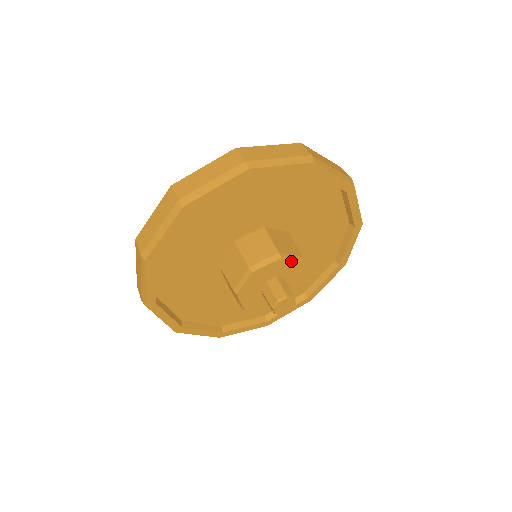
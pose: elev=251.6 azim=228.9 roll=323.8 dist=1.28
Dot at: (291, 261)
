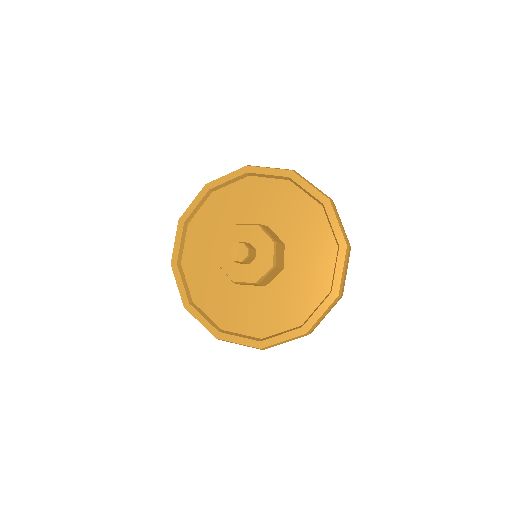
Dot at: (246, 226)
